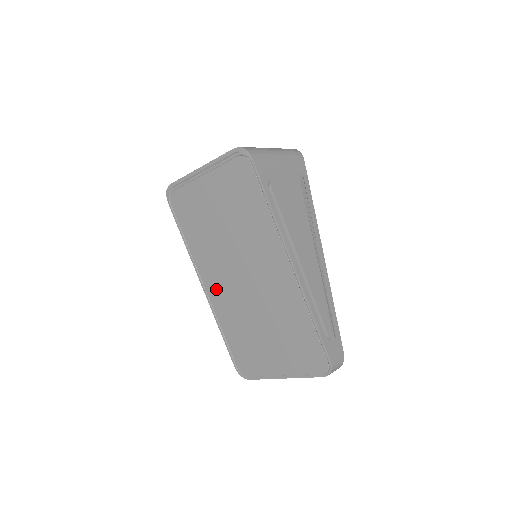
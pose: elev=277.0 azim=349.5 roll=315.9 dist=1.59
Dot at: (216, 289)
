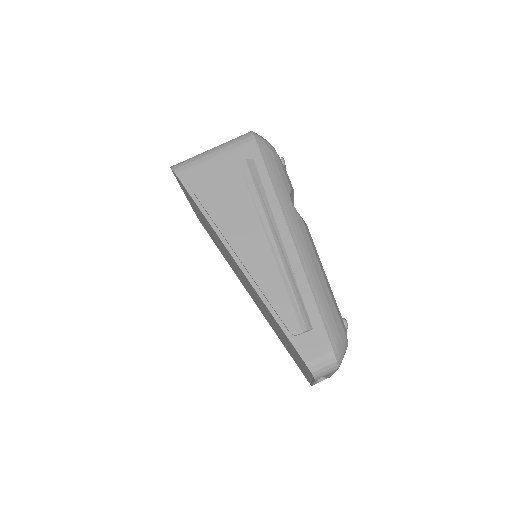
Dot at: (252, 297)
